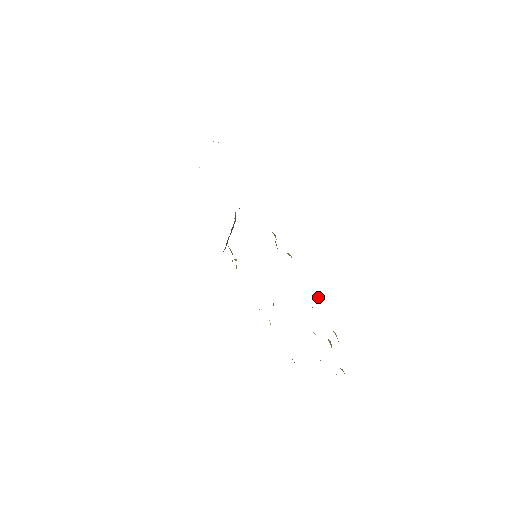
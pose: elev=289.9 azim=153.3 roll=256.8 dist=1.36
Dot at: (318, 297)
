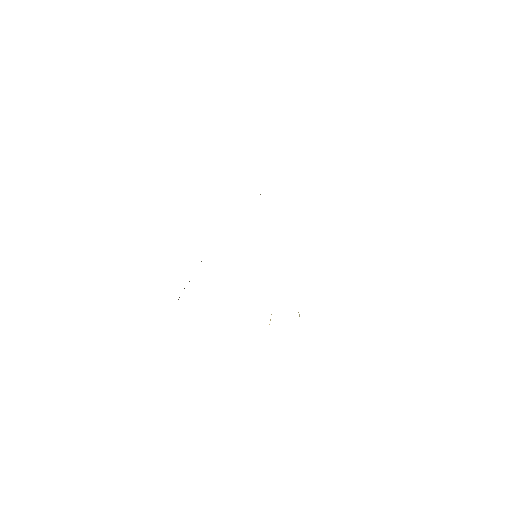
Dot at: occluded
